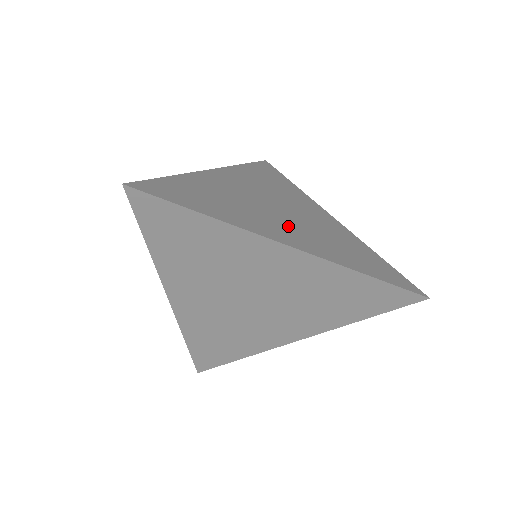
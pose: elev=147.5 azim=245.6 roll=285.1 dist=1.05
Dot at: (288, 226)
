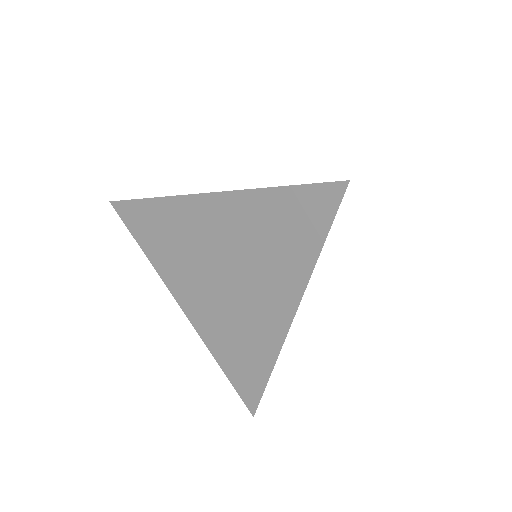
Dot at: occluded
